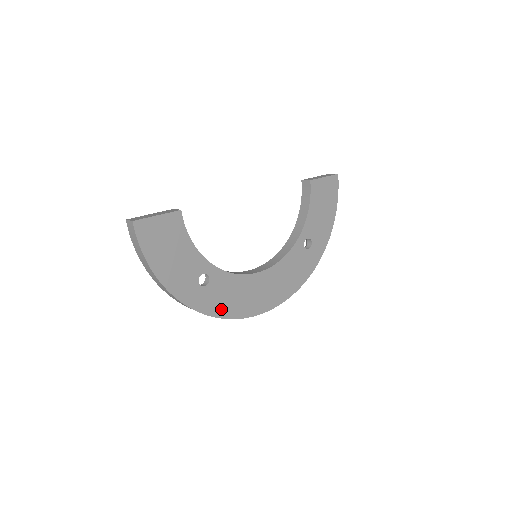
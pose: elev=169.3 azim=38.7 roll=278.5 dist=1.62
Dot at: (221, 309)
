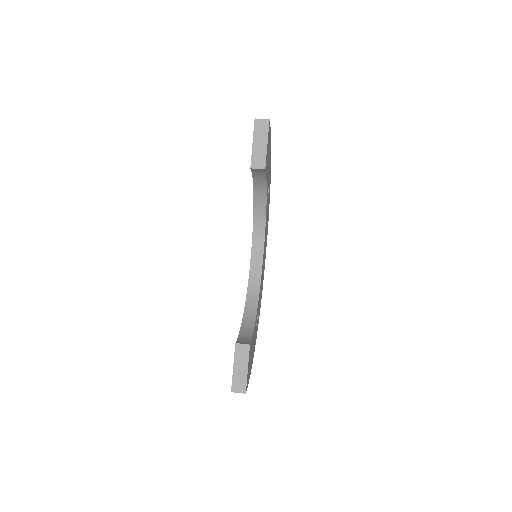
Dot at: (260, 304)
